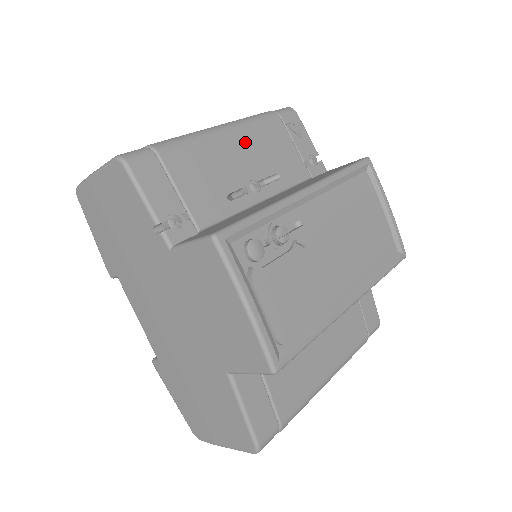
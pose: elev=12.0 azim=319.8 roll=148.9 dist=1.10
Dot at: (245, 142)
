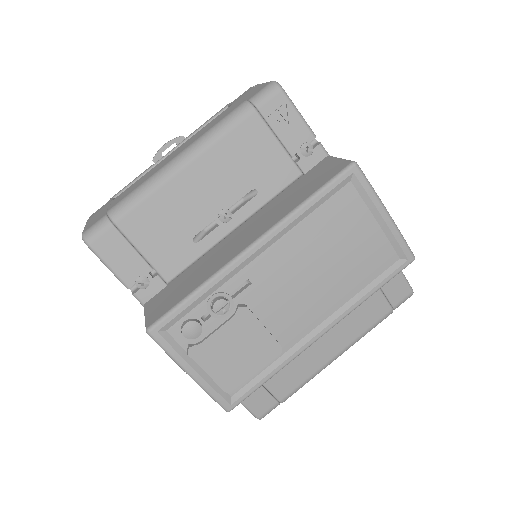
Dot at: (209, 168)
